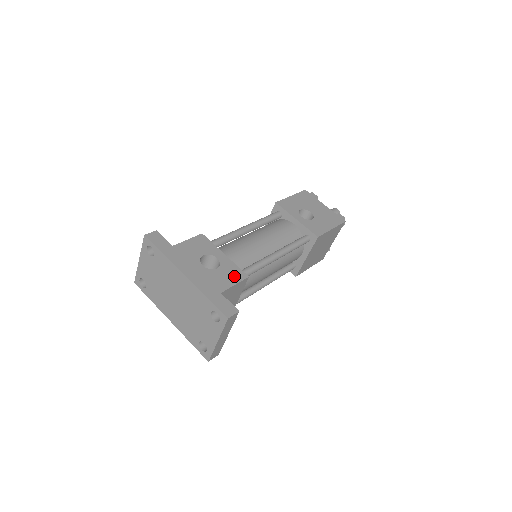
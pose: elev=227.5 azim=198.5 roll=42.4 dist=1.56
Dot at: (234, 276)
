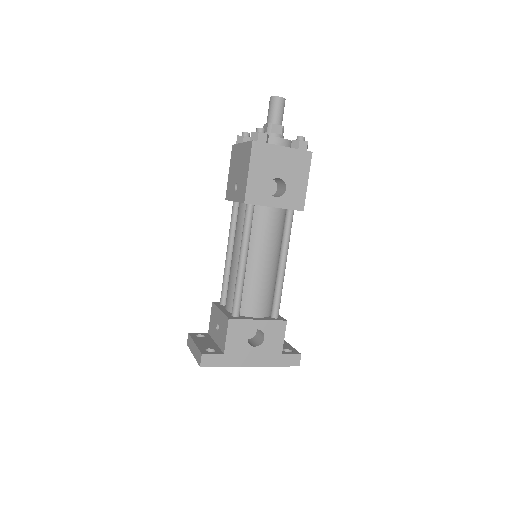
Dot at: (279, 332)
